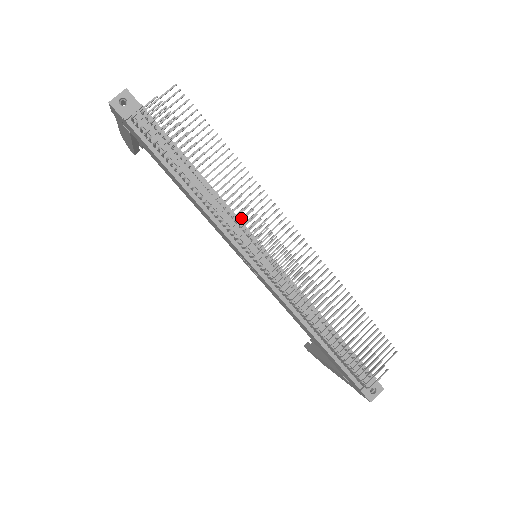
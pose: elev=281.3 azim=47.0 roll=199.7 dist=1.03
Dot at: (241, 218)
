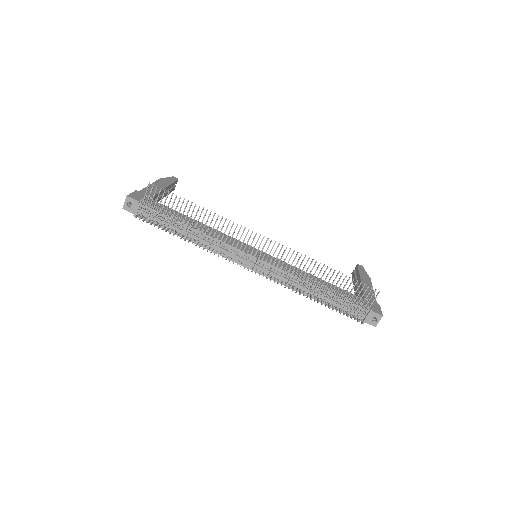
Dot at: (228, 245)
